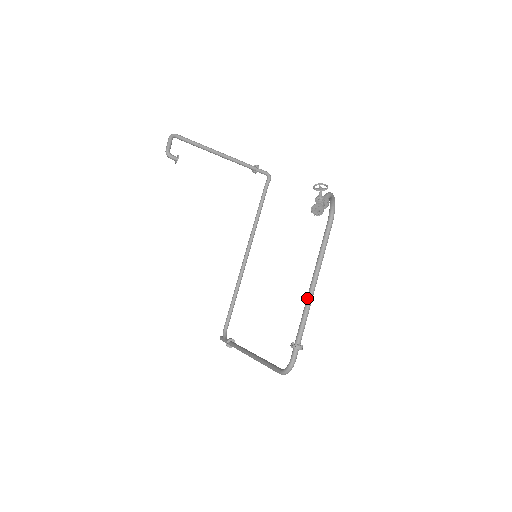
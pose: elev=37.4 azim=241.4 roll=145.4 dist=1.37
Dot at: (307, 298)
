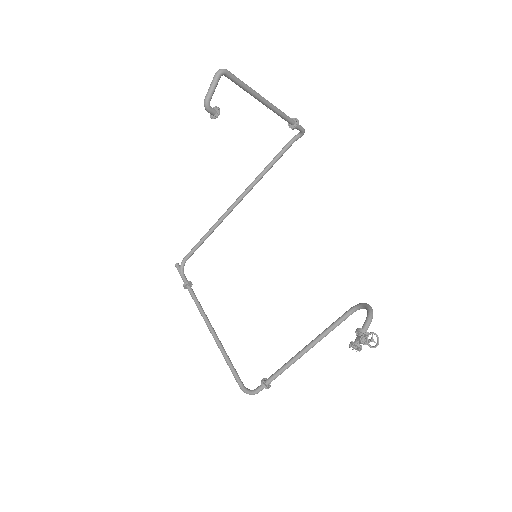
Dot at: (295, 359)
